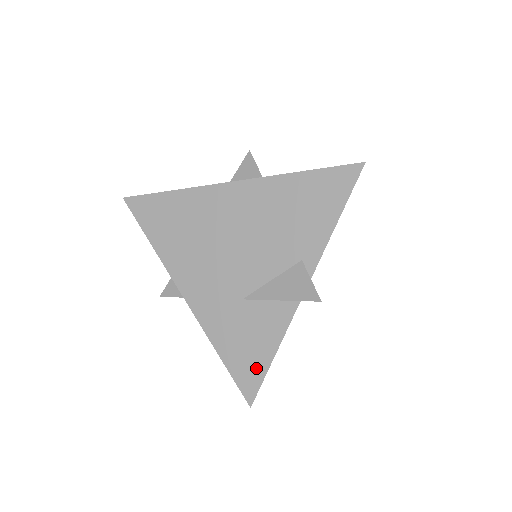
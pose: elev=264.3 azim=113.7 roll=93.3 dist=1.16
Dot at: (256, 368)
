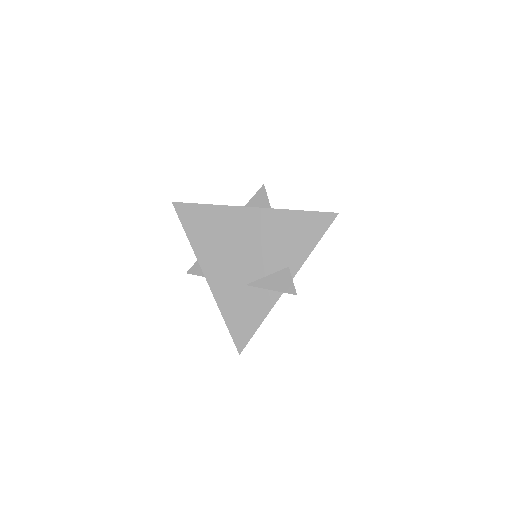
Dot at: (247, 330)
